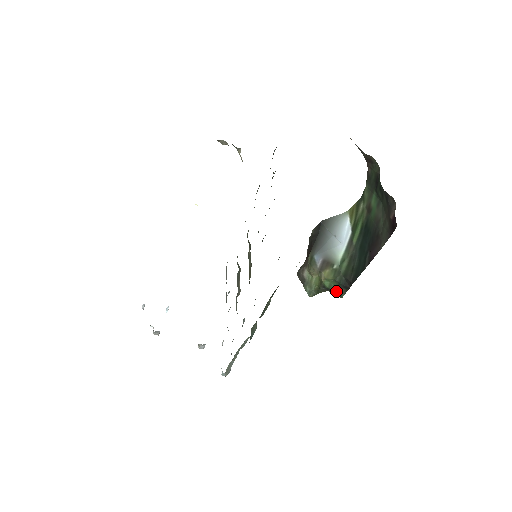
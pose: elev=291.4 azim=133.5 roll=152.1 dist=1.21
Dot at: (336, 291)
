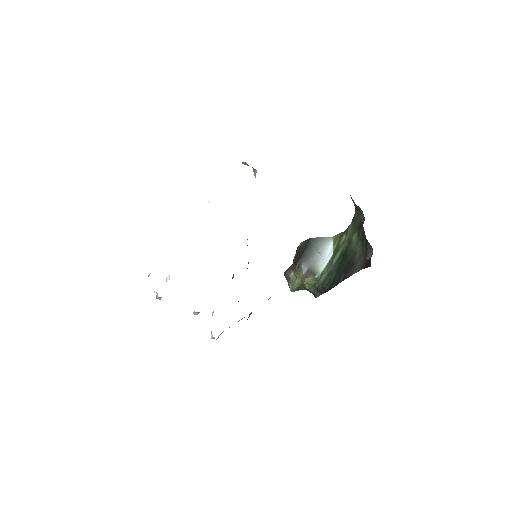
Dot at: (313, 292)
